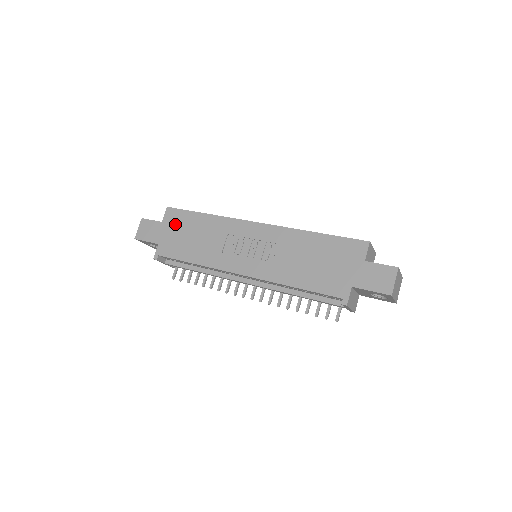
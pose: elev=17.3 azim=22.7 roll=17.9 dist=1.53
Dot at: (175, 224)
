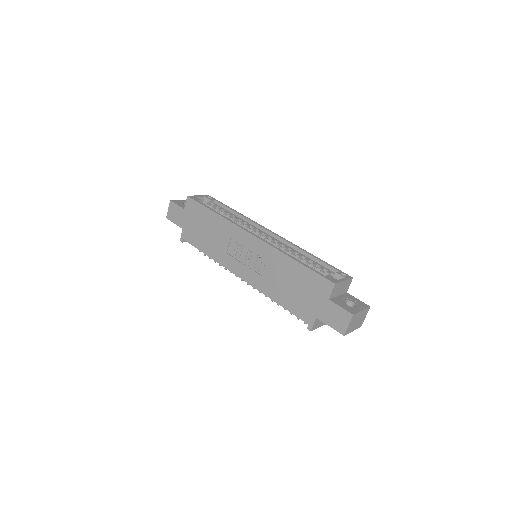
Dot at: (193, 215)
